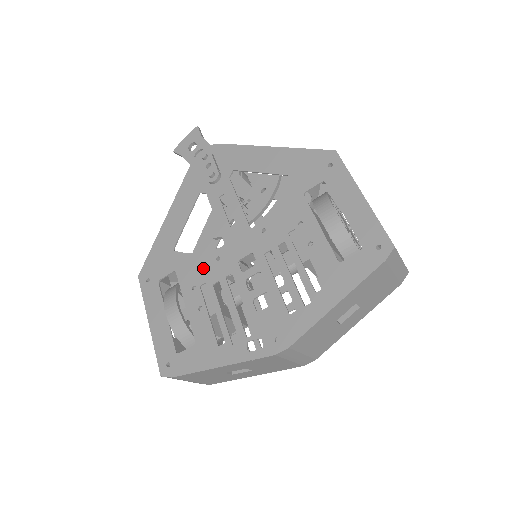
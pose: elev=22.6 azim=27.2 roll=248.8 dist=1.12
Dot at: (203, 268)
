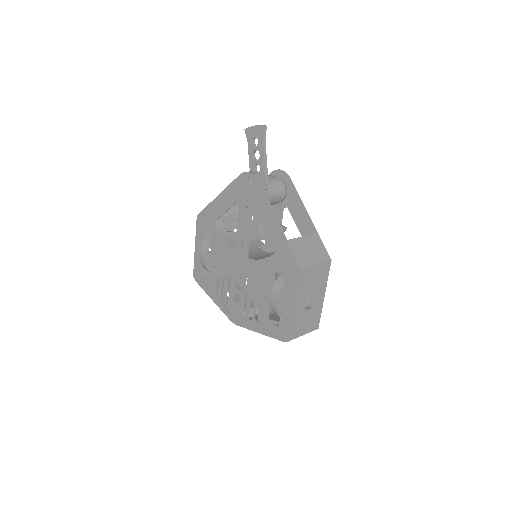
Dot at: (222, 250)
